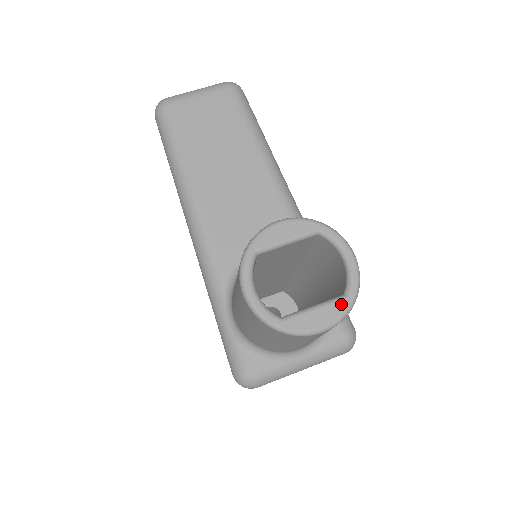
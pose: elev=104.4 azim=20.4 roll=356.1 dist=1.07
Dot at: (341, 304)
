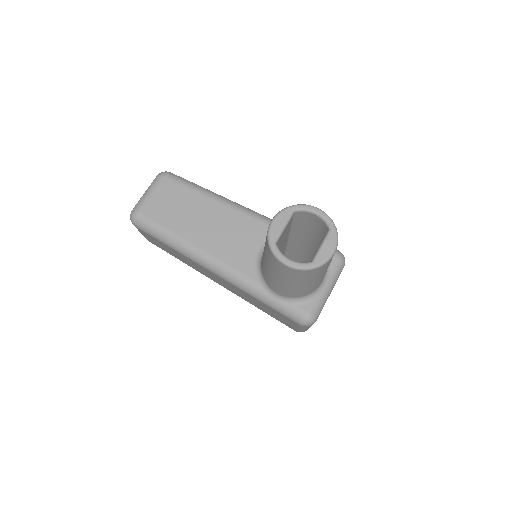
Dot at: (332, 234)
